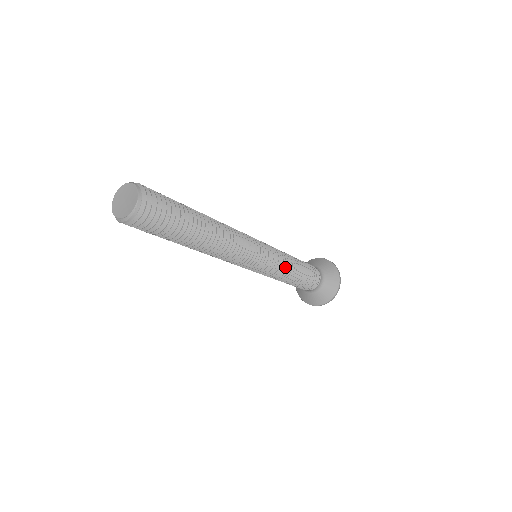
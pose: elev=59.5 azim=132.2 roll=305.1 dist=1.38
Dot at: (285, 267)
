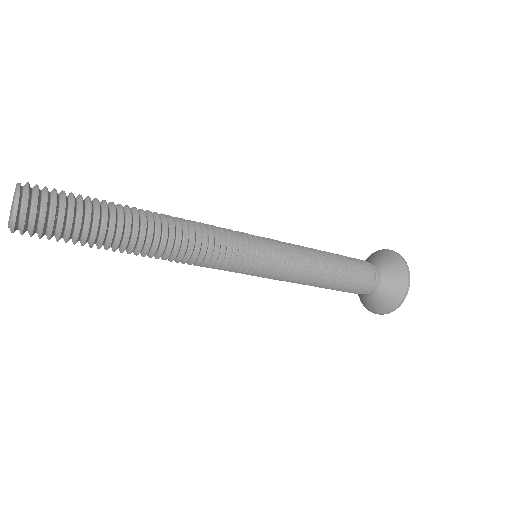
Dot at: (303, 267)
